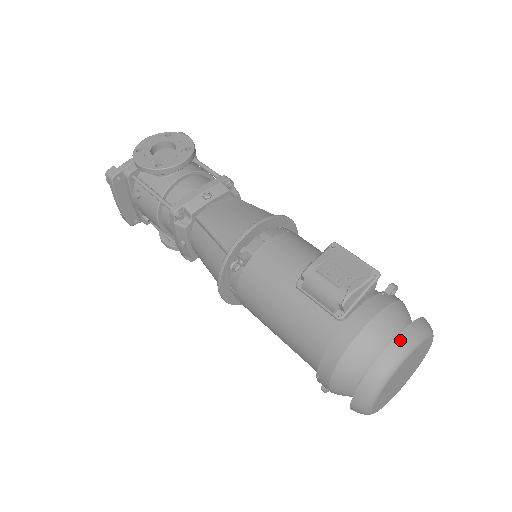
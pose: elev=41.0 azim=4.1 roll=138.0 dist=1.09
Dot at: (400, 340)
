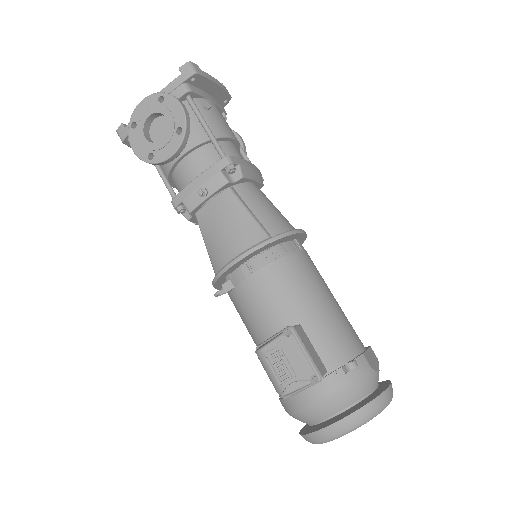
Dot at: (330, 429)
